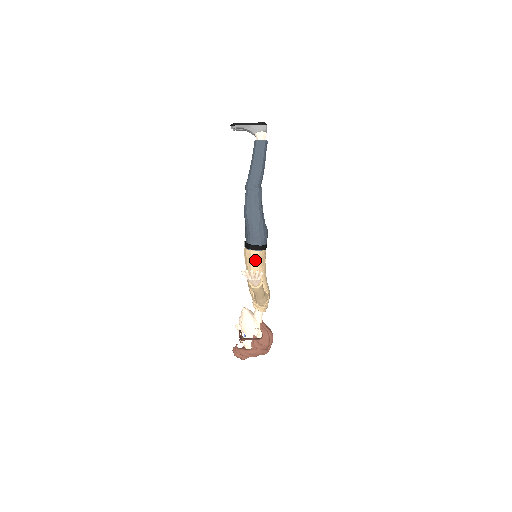
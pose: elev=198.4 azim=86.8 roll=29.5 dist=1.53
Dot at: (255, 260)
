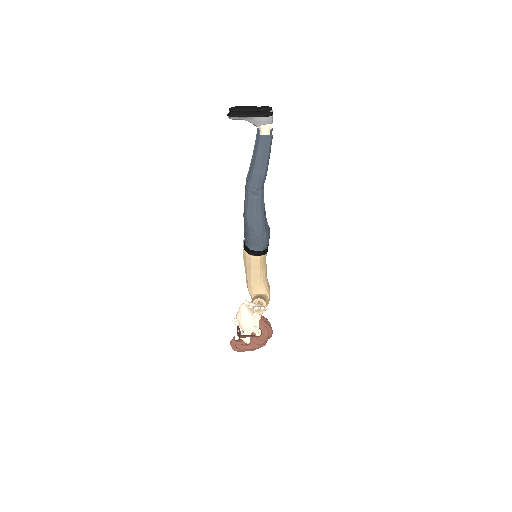
Dot at: (256, 265)
